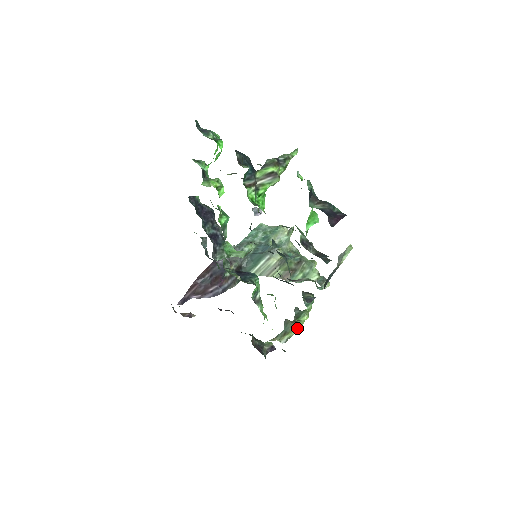
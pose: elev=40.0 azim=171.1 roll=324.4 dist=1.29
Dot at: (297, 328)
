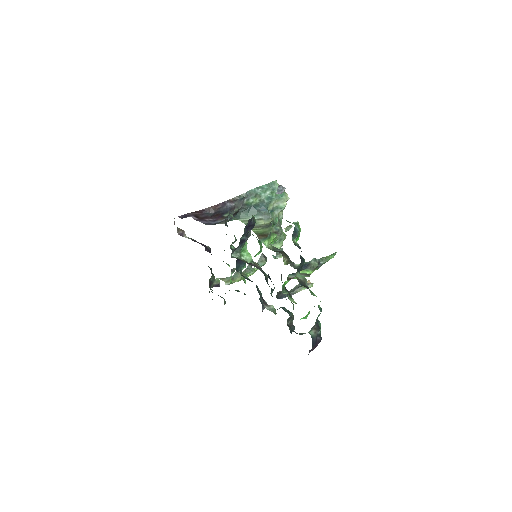
Dot at: (241, 279)
